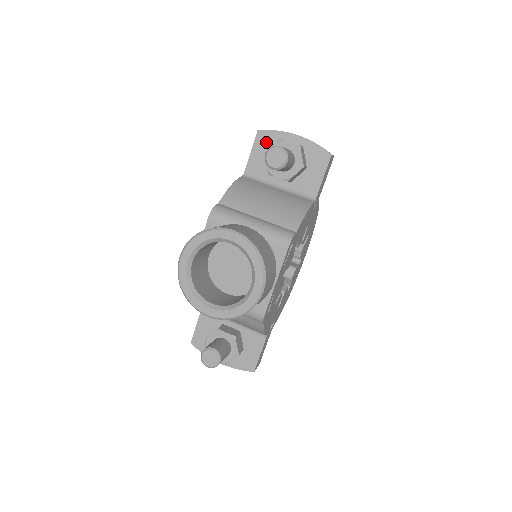
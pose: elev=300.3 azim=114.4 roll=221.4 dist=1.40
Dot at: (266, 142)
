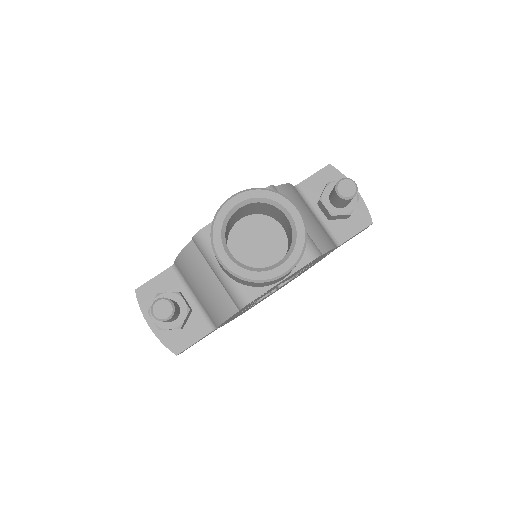
Dot at: (330, 177)
